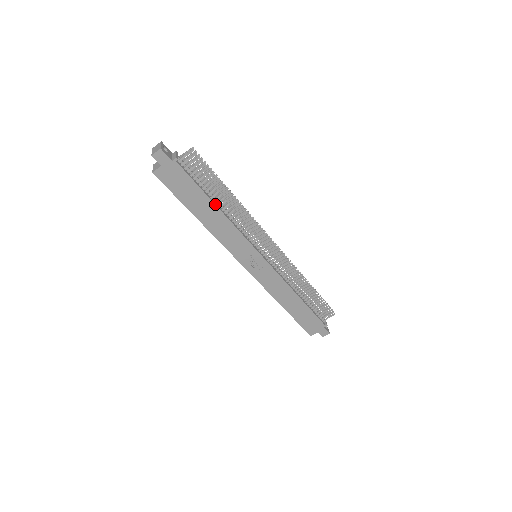
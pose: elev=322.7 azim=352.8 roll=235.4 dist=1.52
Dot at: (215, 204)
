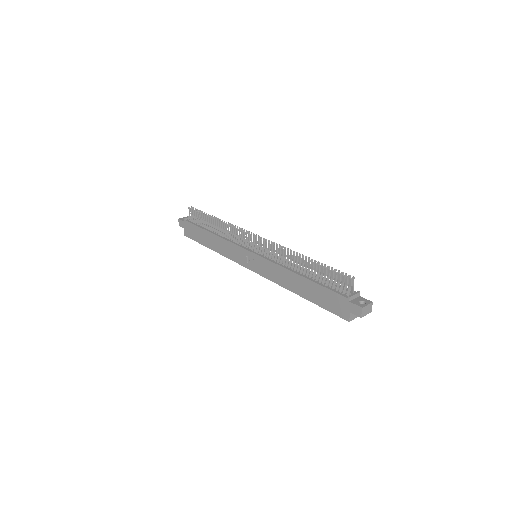
Dot at: (209, 232)
